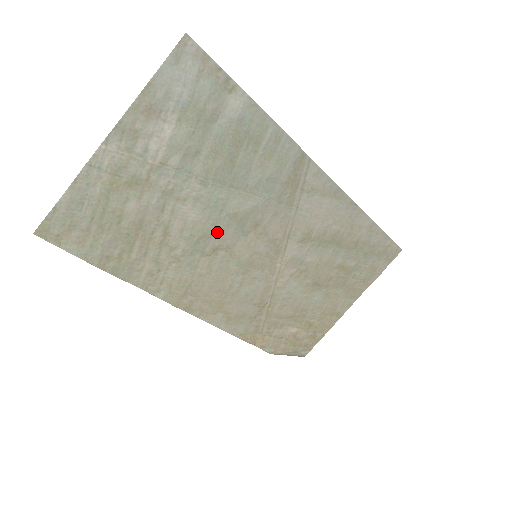
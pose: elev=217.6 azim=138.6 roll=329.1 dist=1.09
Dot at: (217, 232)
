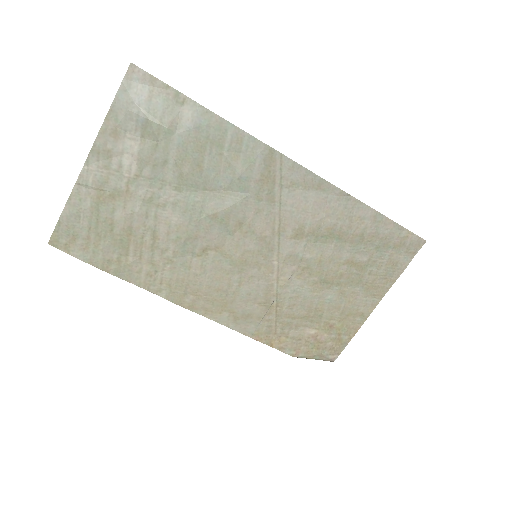
Dot at: (202, 233)
